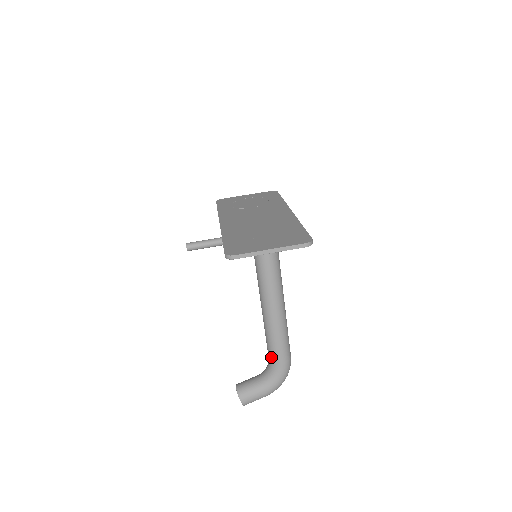
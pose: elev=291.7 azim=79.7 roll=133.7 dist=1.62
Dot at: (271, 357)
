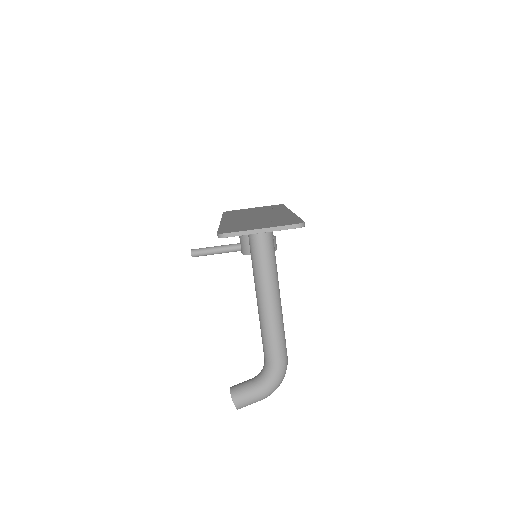
Dot at: (266, 355)
